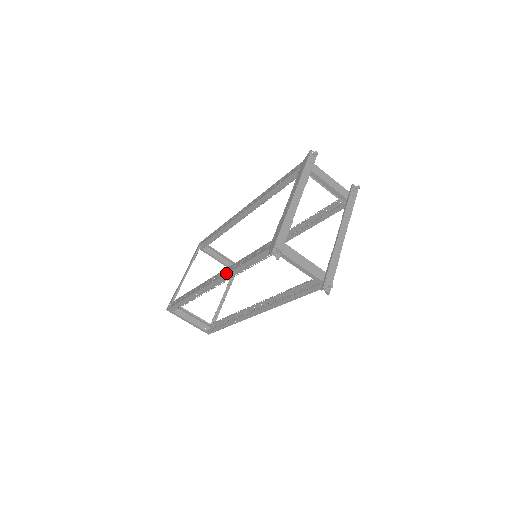
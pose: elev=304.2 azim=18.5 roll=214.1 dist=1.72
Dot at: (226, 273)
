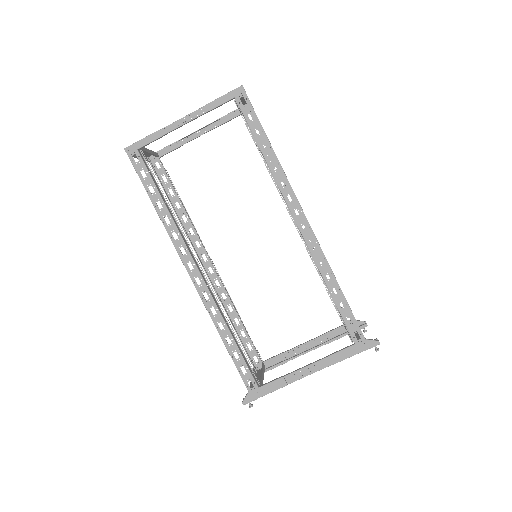
Dot at: (210, 315)
